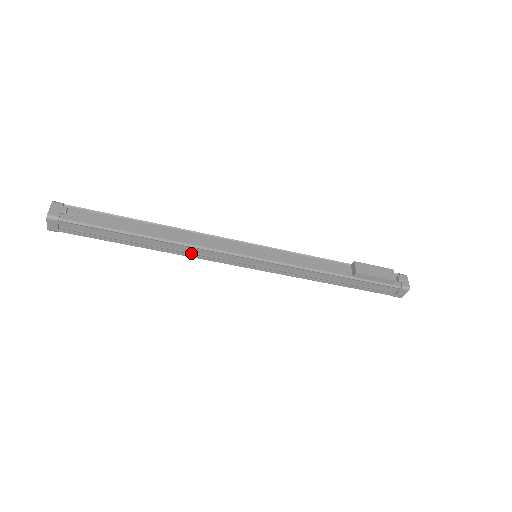
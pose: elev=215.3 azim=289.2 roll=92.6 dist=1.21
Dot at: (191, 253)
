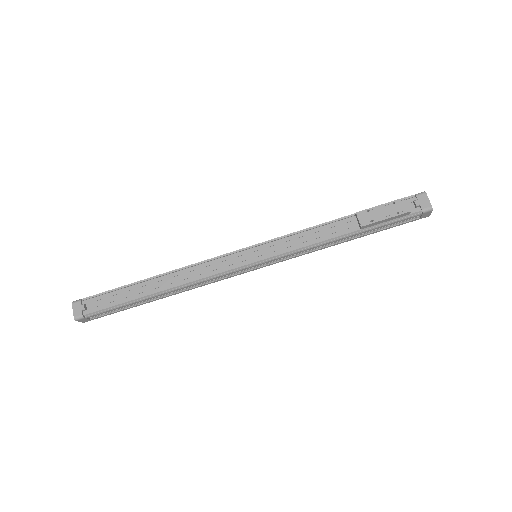
Dot at: (198, 284)
